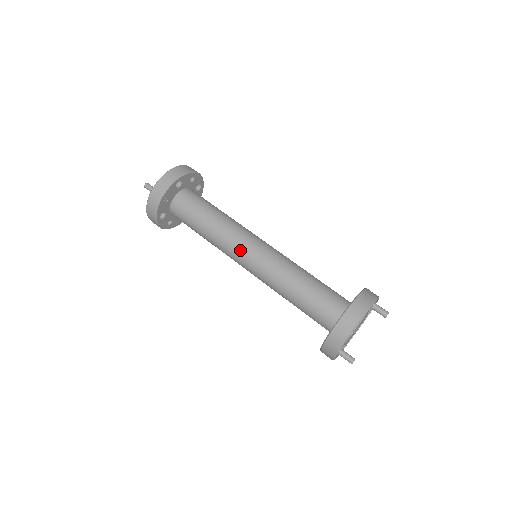
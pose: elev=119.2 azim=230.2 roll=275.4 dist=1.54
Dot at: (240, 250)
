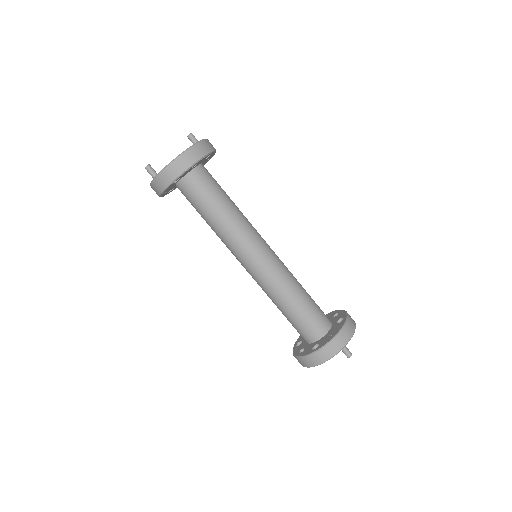
Dot at: (237, 258)
